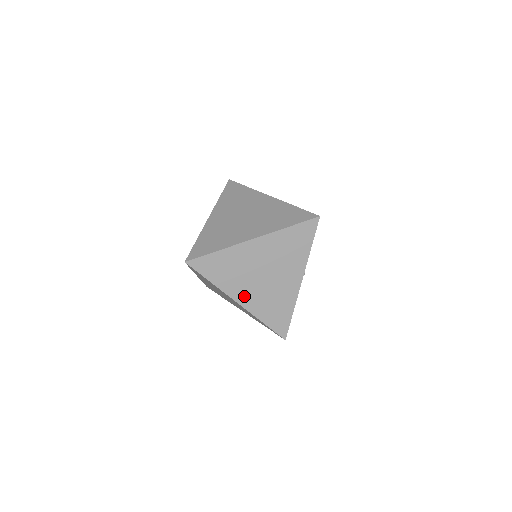
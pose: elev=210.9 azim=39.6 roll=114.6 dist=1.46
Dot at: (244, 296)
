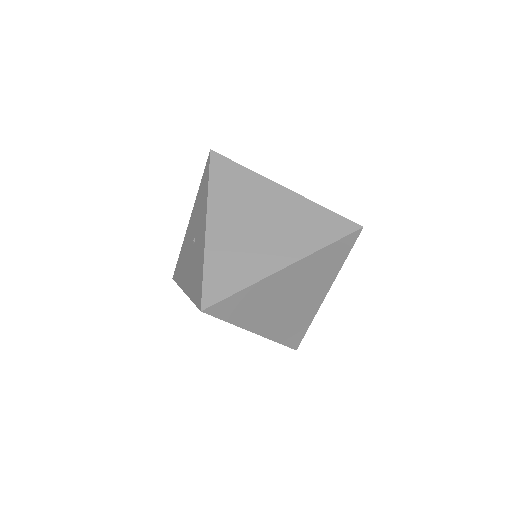
Dot at: (264, 325)
